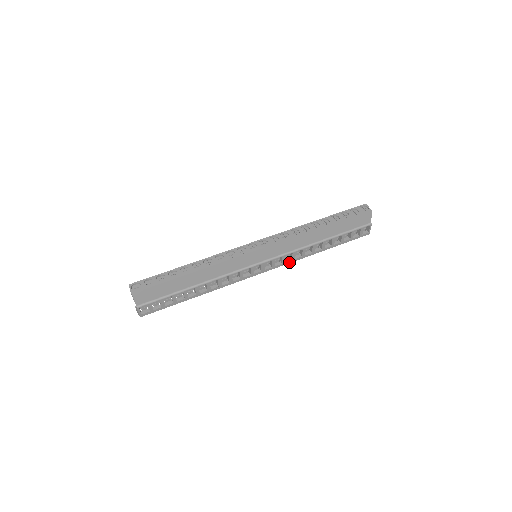
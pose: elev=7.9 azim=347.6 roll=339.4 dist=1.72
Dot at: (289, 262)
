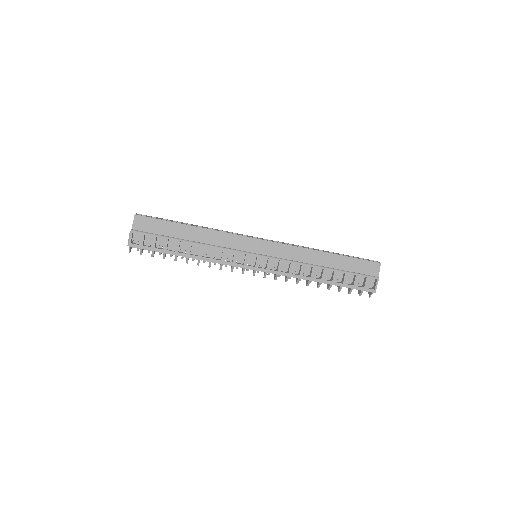
Dot at: (285, 274)
